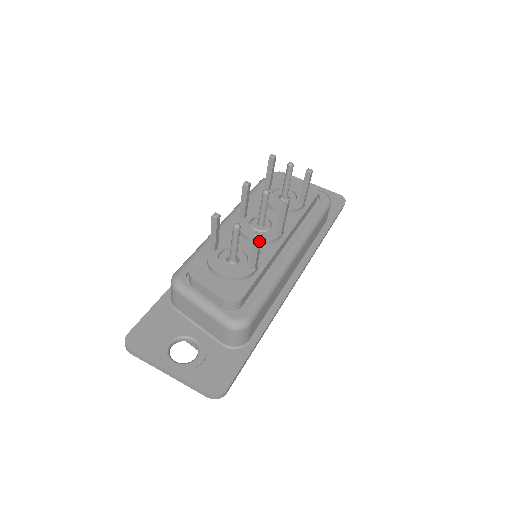
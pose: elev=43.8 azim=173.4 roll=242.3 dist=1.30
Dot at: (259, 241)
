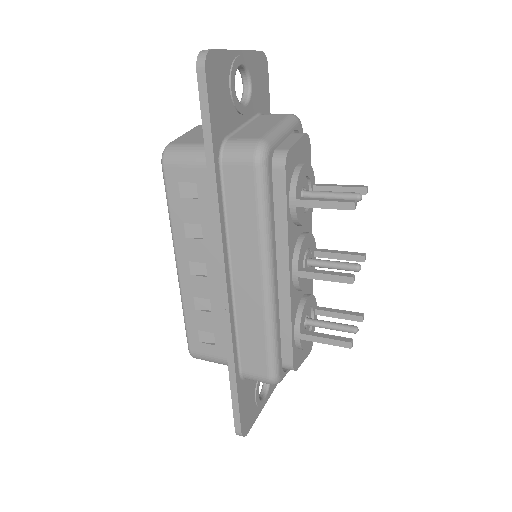
Dot at: (358, 318)
